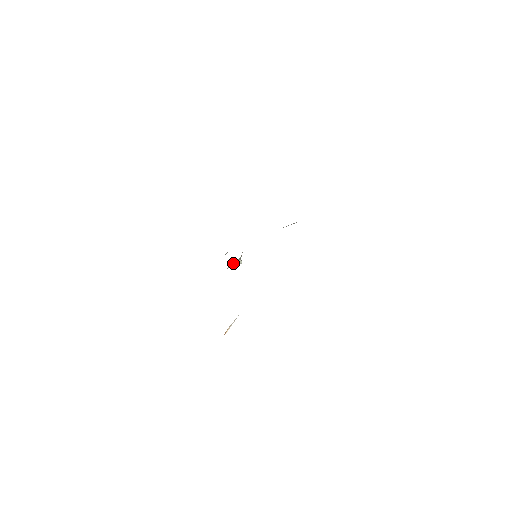
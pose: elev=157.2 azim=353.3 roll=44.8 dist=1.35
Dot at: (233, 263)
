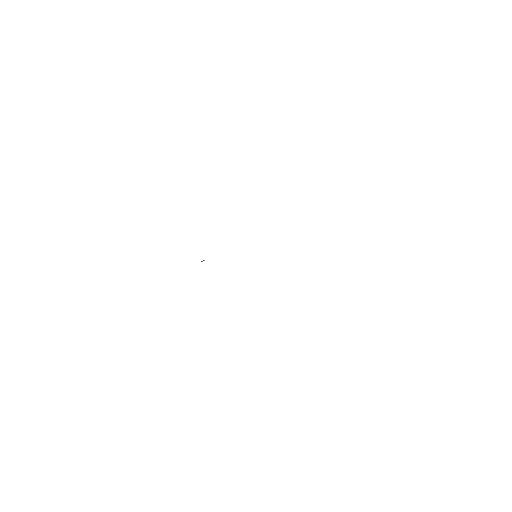
Dot at: occluded
